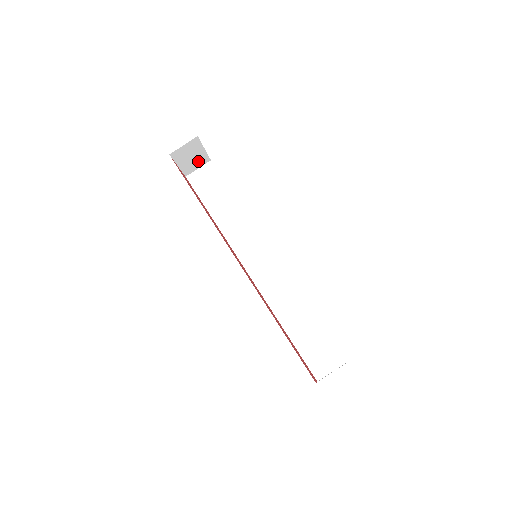
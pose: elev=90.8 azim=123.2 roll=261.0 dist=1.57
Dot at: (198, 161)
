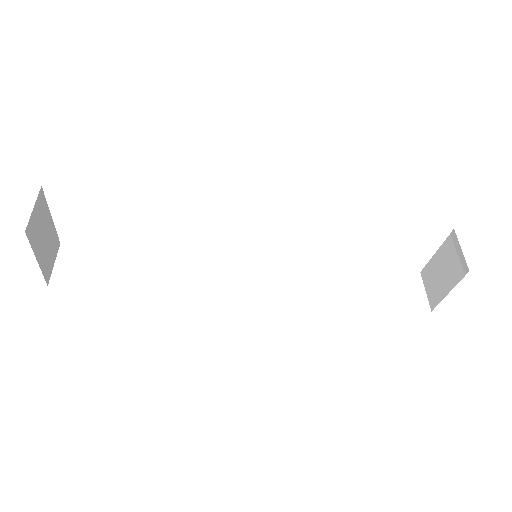
Dot at: (51, 247)
